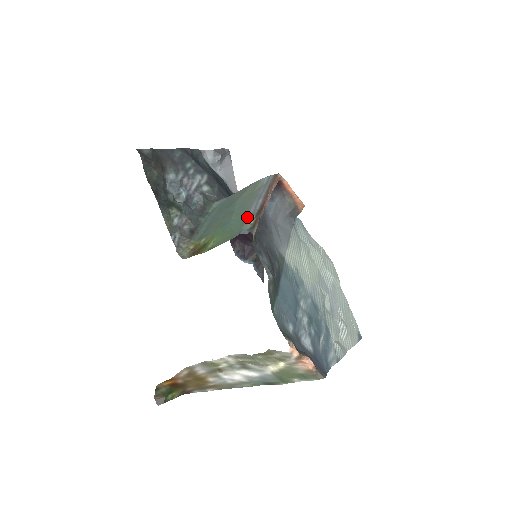
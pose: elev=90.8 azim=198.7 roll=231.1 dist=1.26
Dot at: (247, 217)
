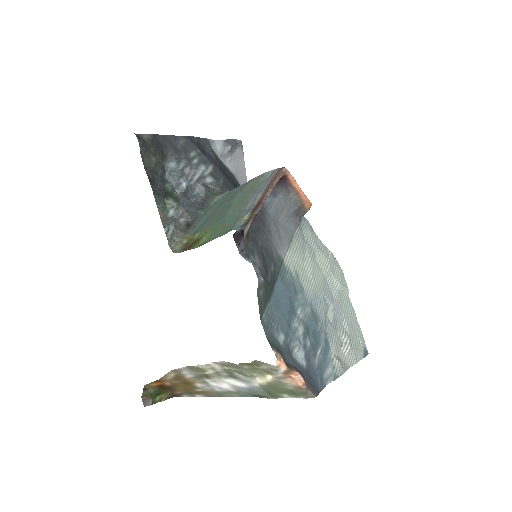
Dot at: (243, 212)
